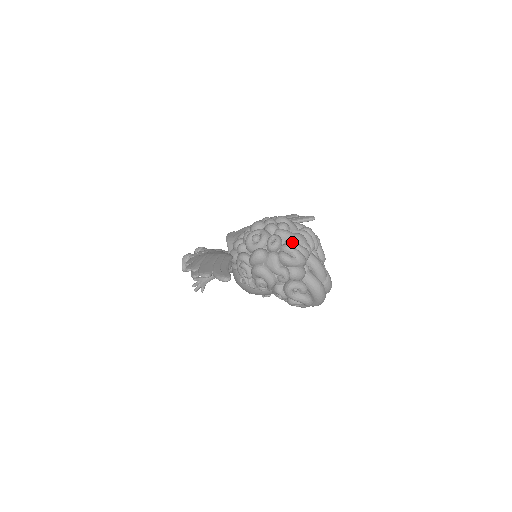
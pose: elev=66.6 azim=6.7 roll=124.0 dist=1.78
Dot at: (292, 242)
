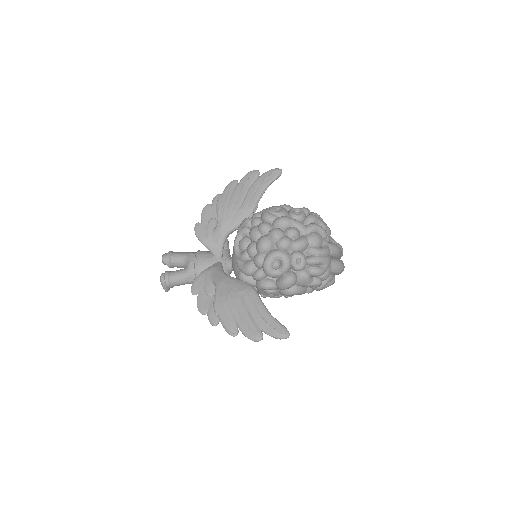
Dot at: (316, 252)
